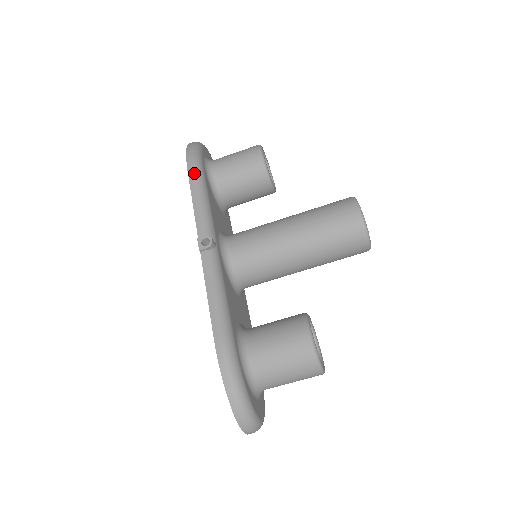
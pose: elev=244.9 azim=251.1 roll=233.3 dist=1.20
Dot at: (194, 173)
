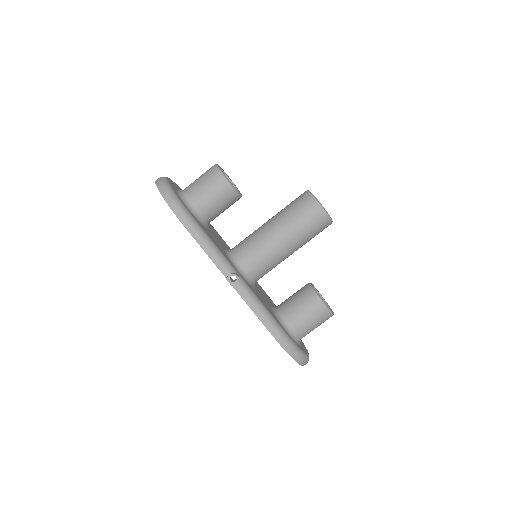
Dot at: (190, 225)
